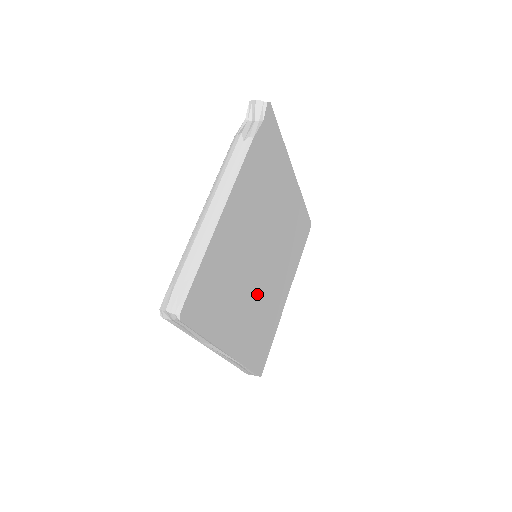
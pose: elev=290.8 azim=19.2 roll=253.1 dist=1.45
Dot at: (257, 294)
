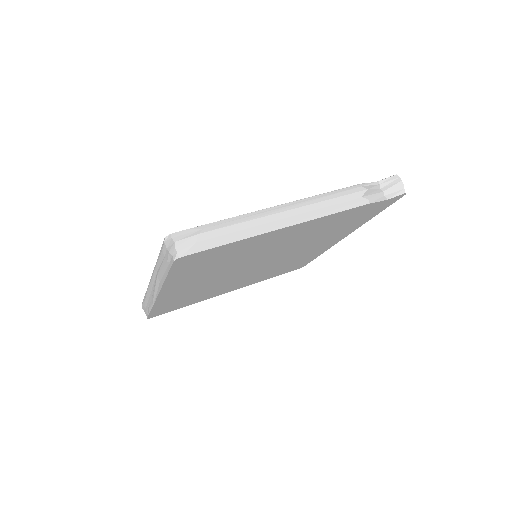
Dot at: (223, 279)
